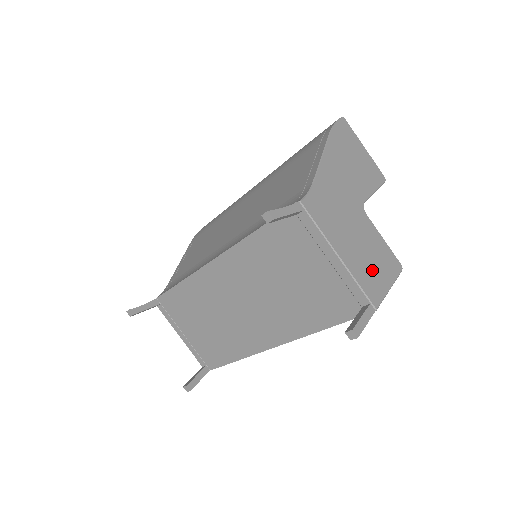
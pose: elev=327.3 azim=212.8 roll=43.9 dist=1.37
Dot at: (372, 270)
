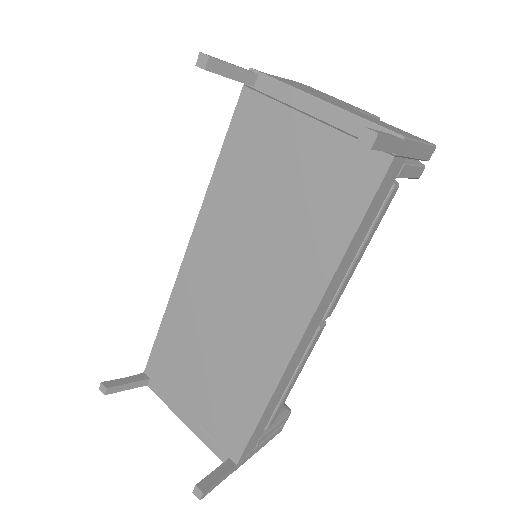
Dot at: (382, 124)
